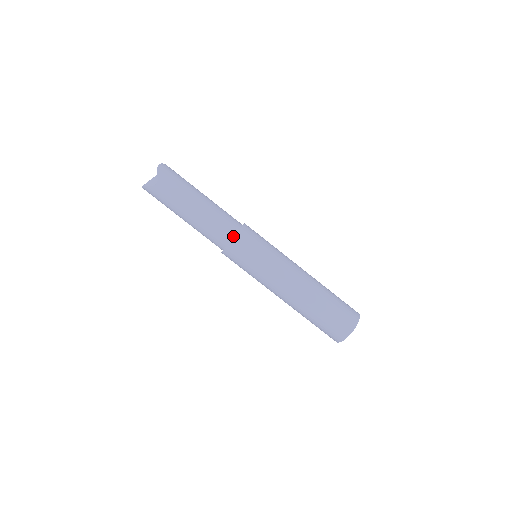
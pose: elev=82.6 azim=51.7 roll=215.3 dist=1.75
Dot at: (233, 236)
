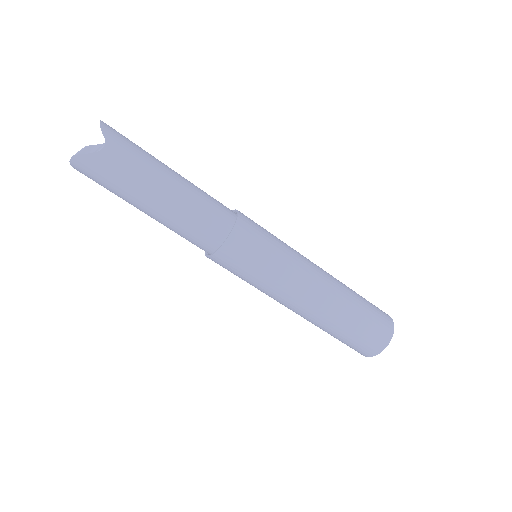
Dot at: (232, 224)
